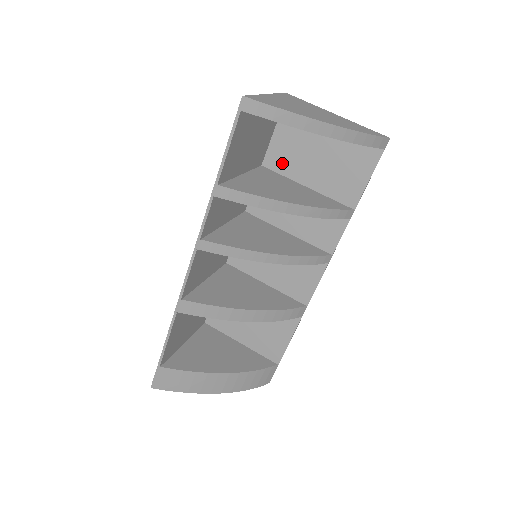
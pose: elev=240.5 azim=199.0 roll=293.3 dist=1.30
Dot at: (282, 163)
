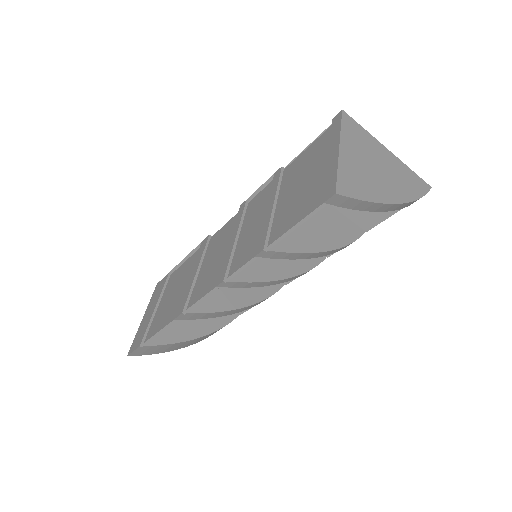
Dot at: occluded
